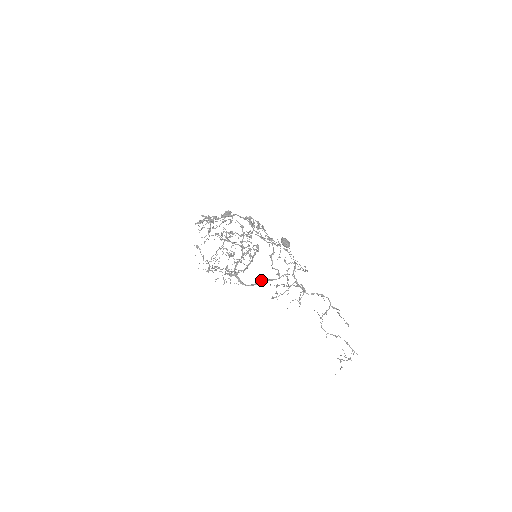
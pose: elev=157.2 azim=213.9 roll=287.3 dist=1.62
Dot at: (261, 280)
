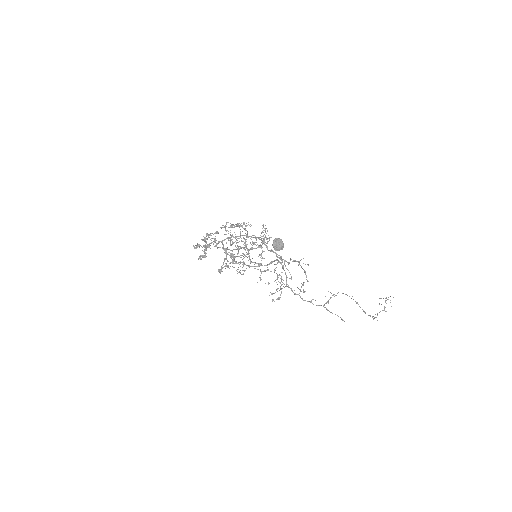
Dot at: (276, 260)
